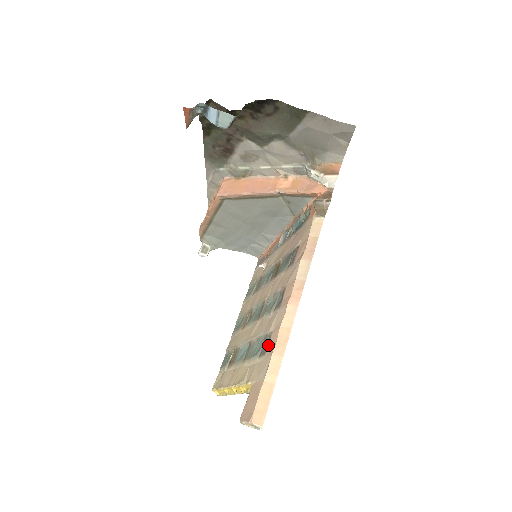
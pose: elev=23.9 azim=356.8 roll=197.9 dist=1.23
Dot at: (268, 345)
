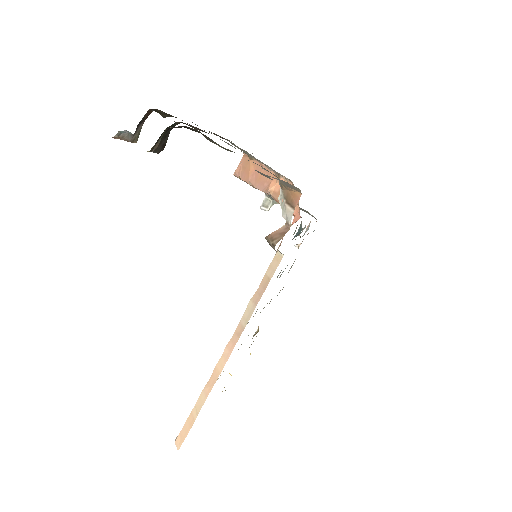
Dot at: occluded
